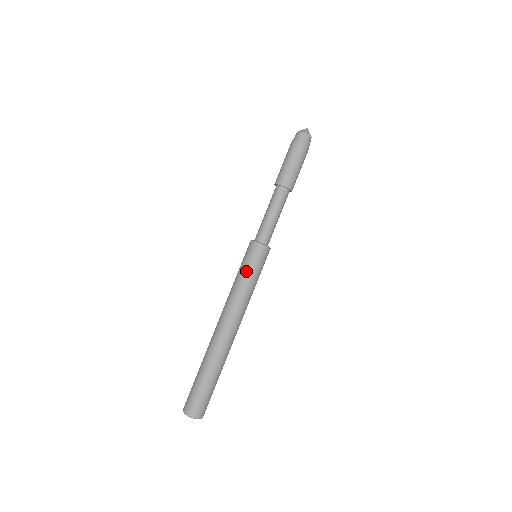
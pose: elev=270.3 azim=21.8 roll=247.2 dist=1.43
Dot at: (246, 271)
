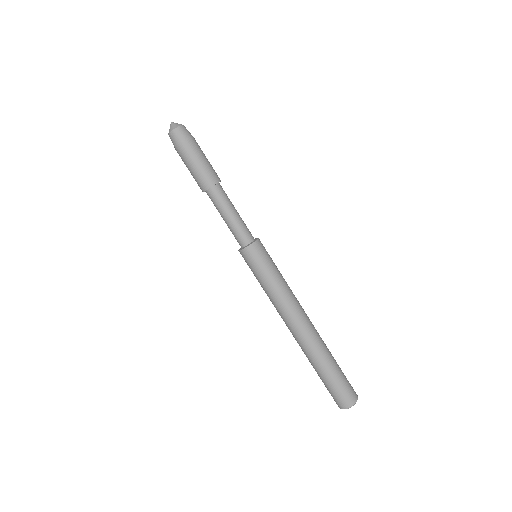
Dot at: (256, 278)
